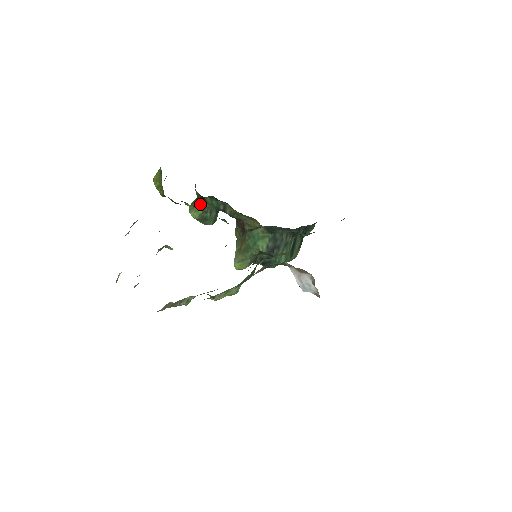
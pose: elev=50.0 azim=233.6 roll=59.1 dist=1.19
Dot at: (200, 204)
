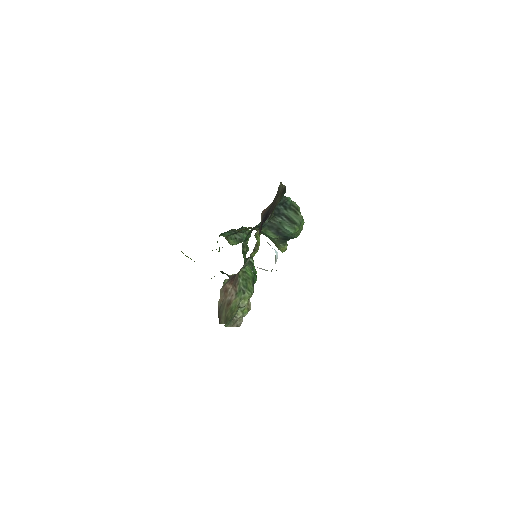
Dot at: (226, 238)
